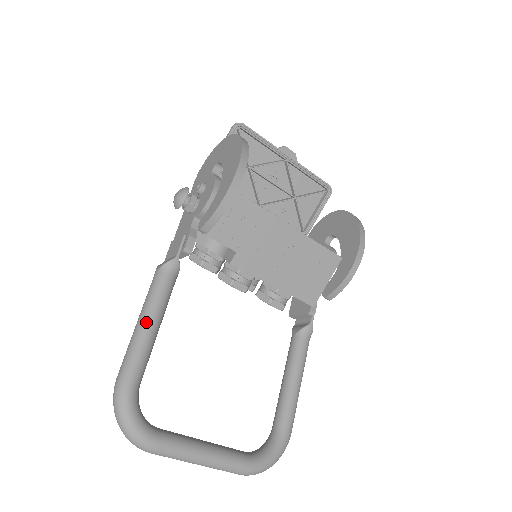
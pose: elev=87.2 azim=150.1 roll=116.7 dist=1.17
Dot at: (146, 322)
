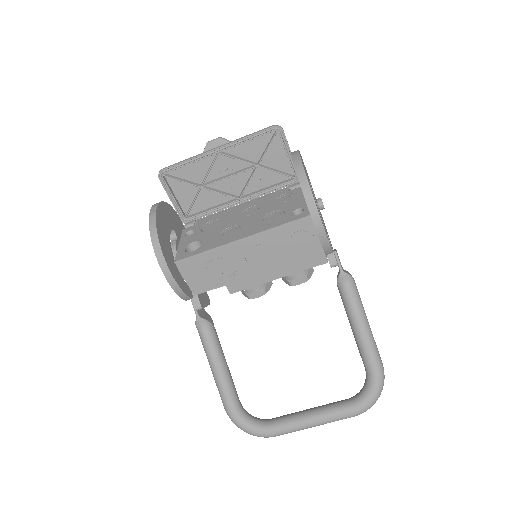
Dot at: (212, 369)
